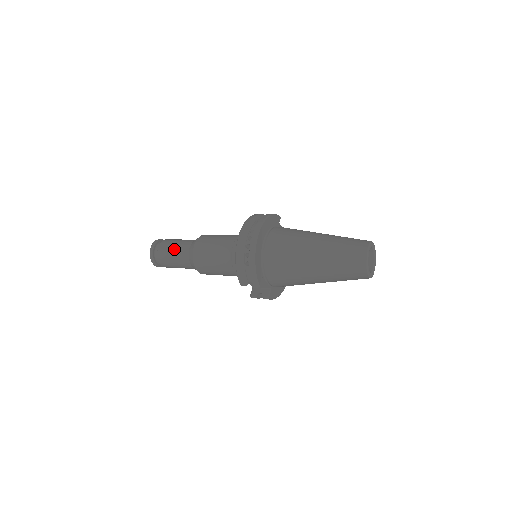
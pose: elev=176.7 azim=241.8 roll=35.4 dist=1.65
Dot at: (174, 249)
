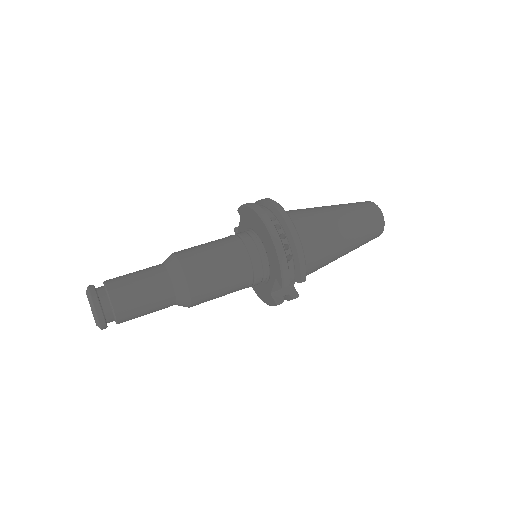
Dot at: (142, 286)
